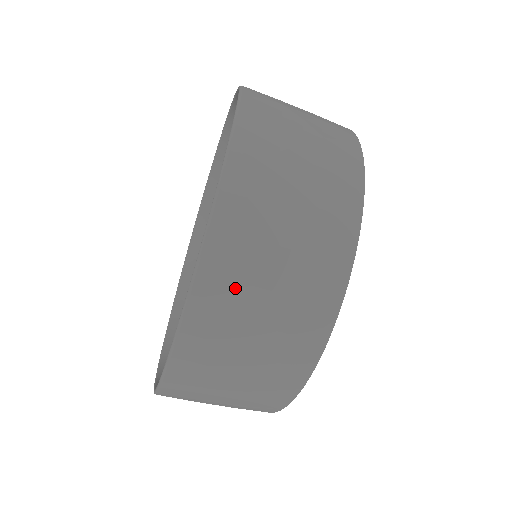
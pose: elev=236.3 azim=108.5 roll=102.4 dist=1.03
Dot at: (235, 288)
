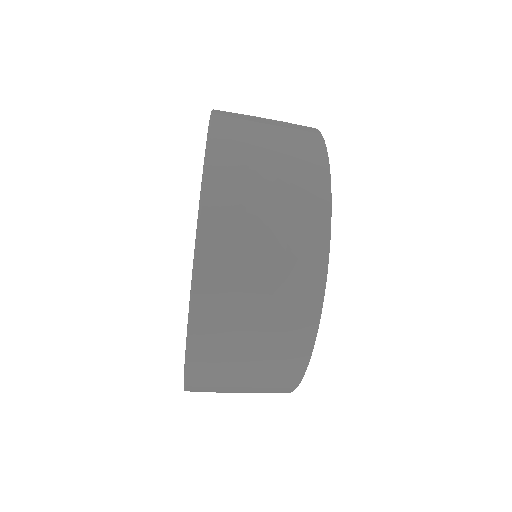
Dot at: (220, 361)
